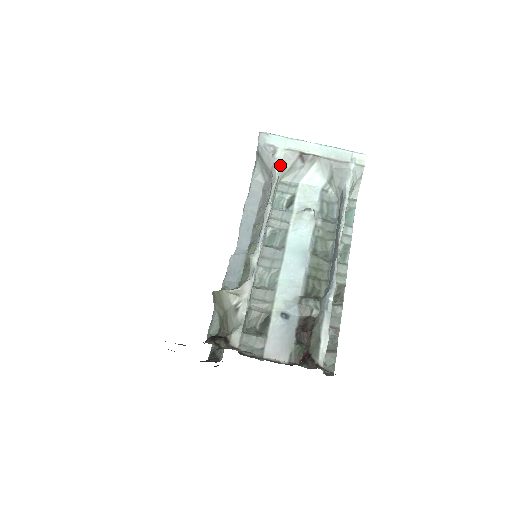
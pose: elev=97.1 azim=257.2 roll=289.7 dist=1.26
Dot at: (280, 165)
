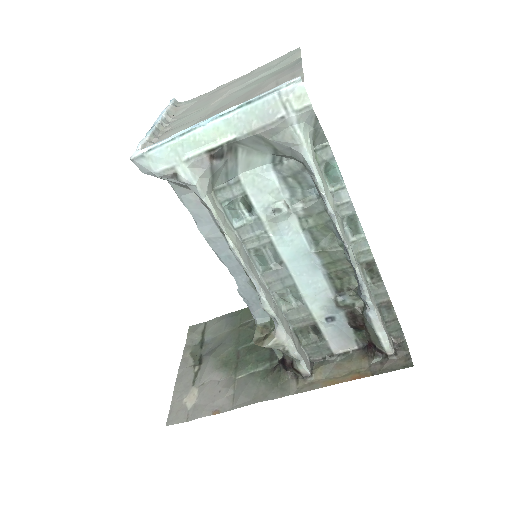
Dot at: (199, 189)
